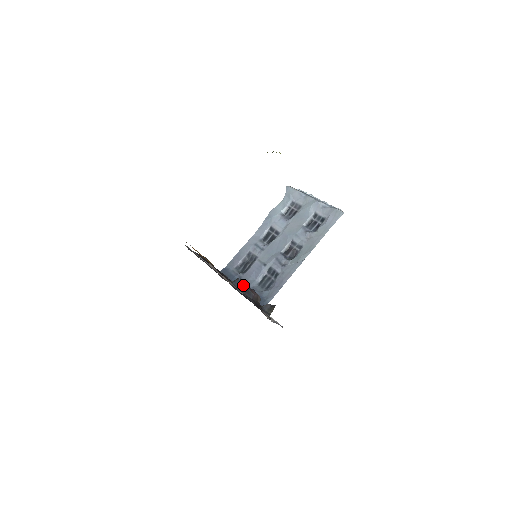
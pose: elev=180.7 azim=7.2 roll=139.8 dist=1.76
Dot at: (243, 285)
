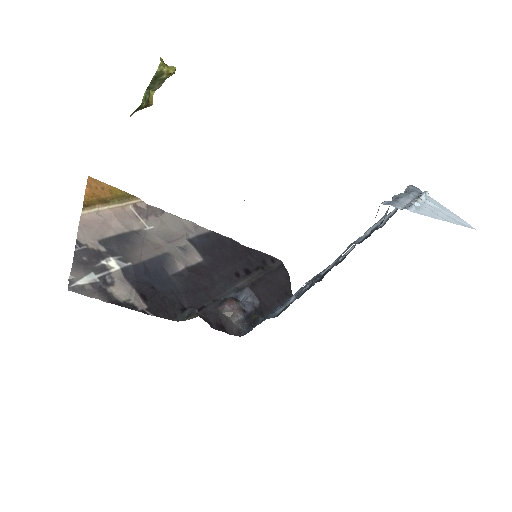
Dot at: (246, 297)
